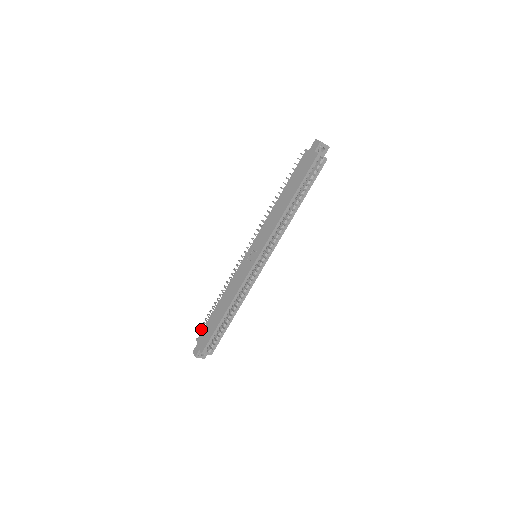
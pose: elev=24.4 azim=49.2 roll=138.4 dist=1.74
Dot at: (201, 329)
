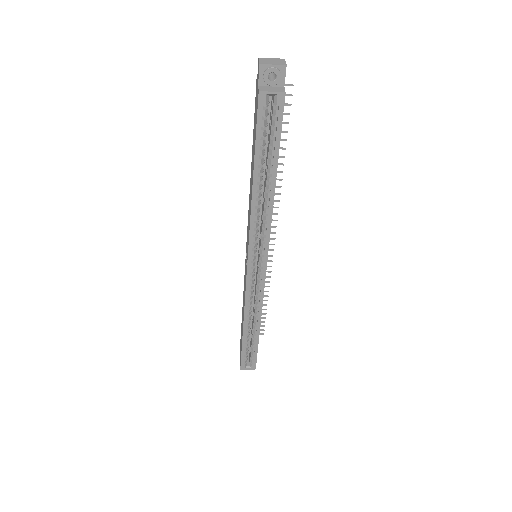
Dot at: occluded
